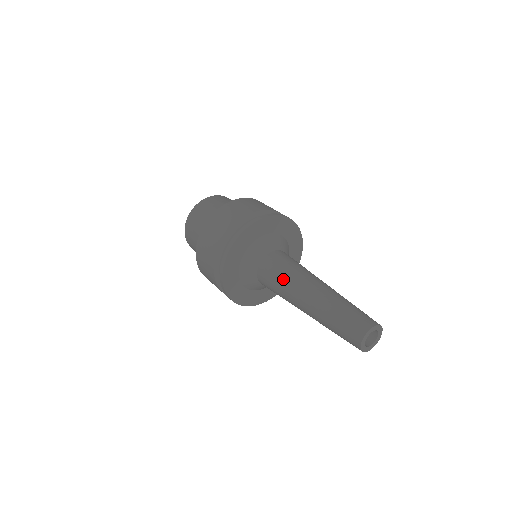
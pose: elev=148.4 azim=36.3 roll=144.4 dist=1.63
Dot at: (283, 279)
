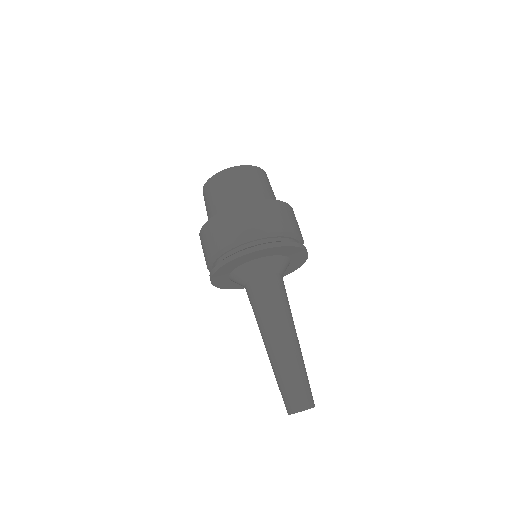
Dot at: (268, 309)
